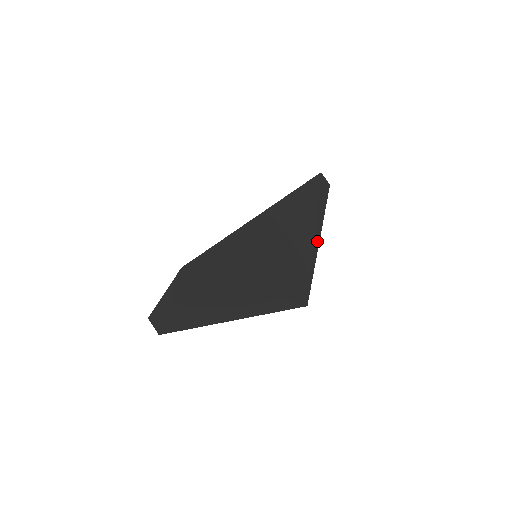
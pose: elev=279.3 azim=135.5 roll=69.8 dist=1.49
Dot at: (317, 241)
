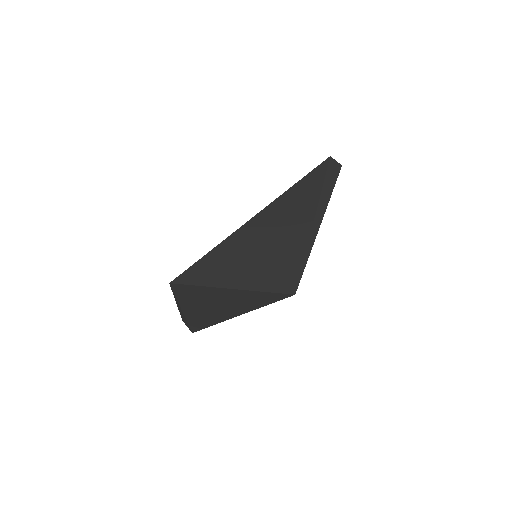
Dot at: (316, 229)
